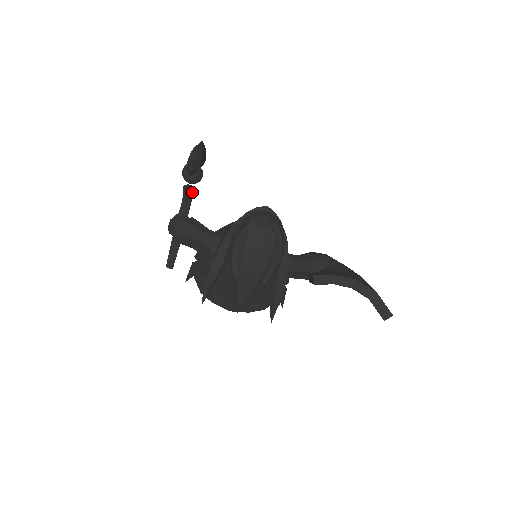
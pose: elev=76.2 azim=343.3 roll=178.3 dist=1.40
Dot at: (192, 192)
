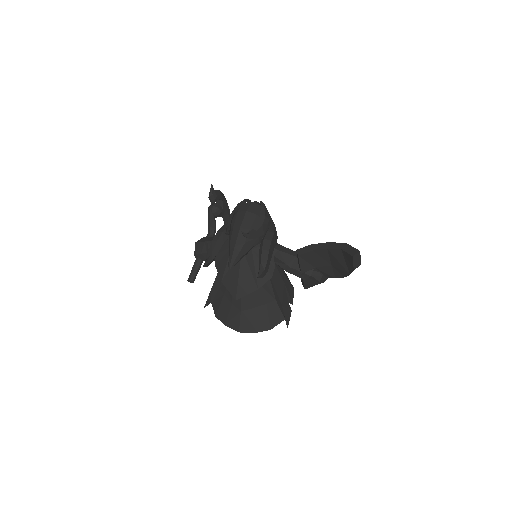
Dot at: (214, 223)
